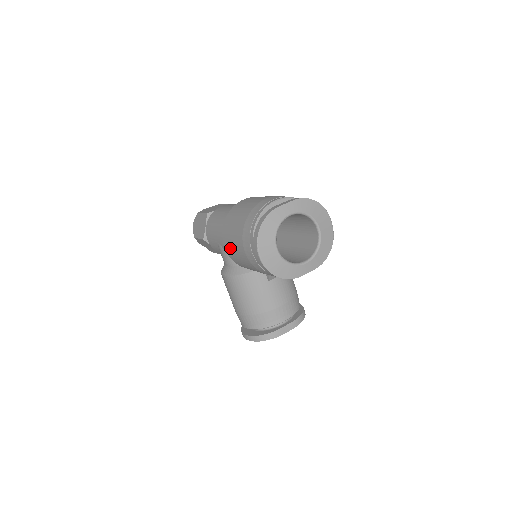
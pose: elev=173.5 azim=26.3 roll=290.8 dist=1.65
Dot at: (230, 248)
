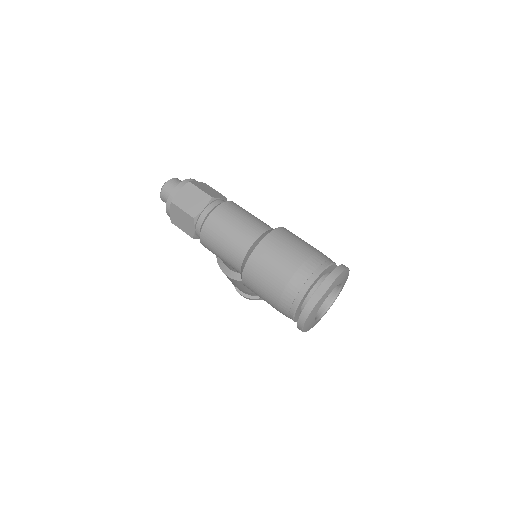
Dot at: occluded
